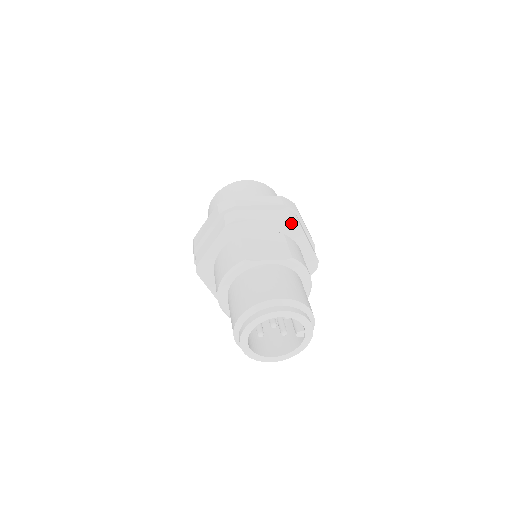
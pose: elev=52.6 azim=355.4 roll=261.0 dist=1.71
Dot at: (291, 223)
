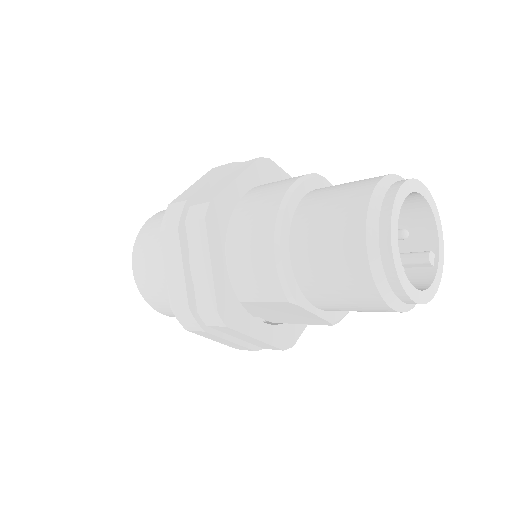
Dot at: occluded
